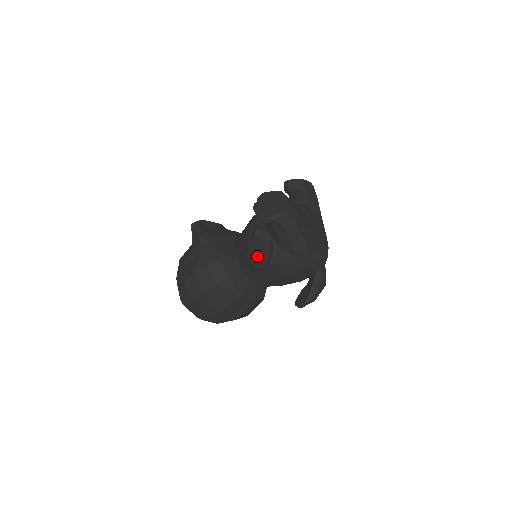
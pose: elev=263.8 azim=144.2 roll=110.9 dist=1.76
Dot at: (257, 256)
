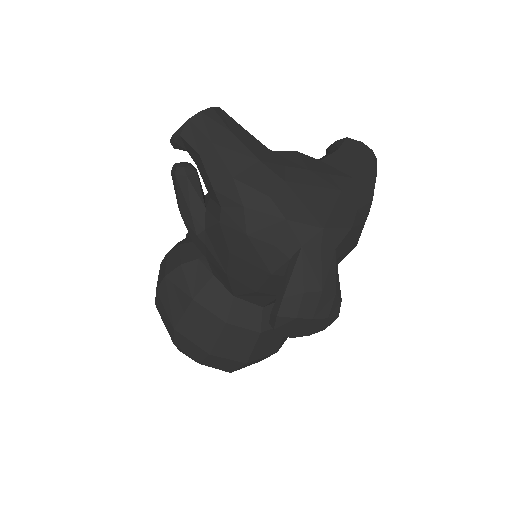
Dot at: (180, 211)
